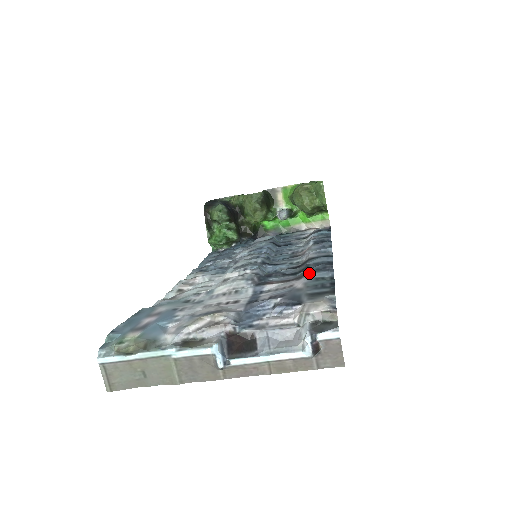
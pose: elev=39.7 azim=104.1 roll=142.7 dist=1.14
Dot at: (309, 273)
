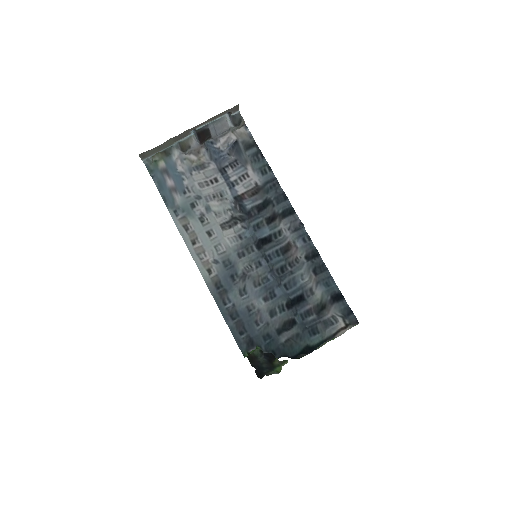
Dot at: (264, 185)
